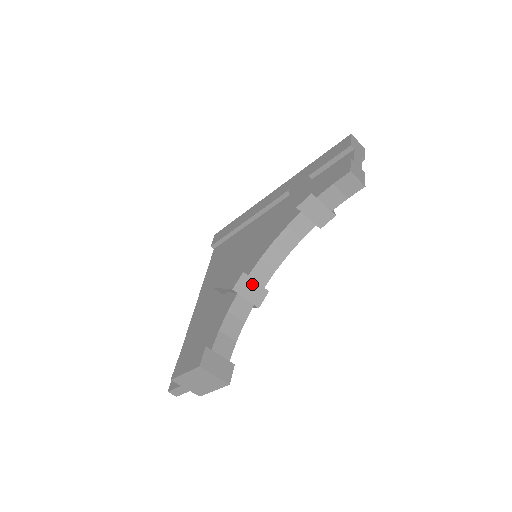
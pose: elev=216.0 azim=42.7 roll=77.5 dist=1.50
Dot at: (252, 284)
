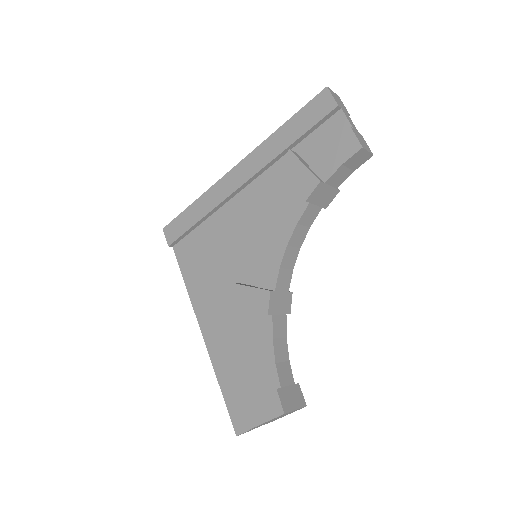
Dot at: (279, 296)
